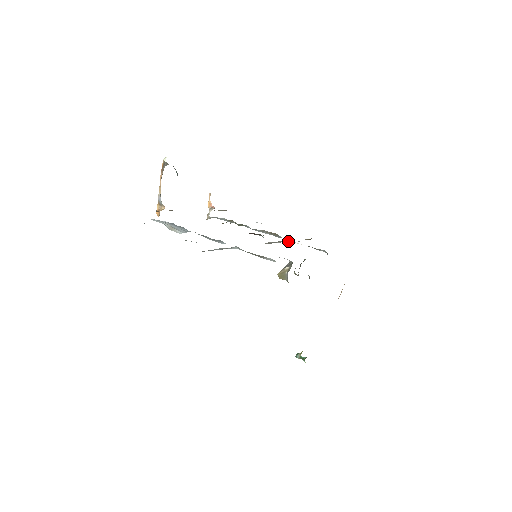
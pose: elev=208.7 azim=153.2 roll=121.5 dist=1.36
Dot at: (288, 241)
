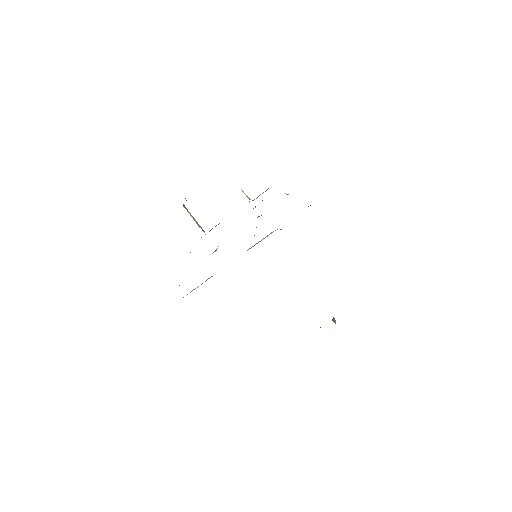
Dot at: occluded
